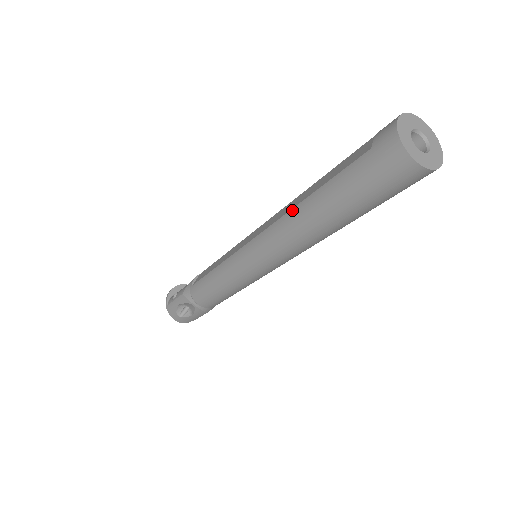
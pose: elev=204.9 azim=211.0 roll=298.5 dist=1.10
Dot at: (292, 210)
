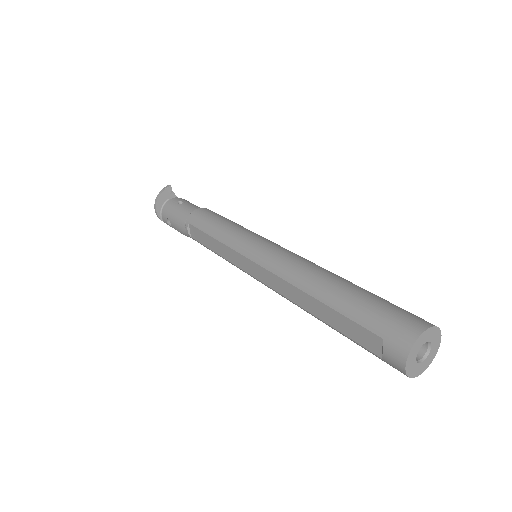
Dot at: occluded
